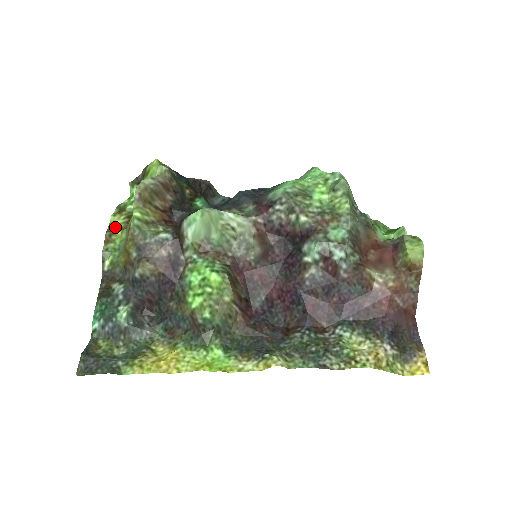
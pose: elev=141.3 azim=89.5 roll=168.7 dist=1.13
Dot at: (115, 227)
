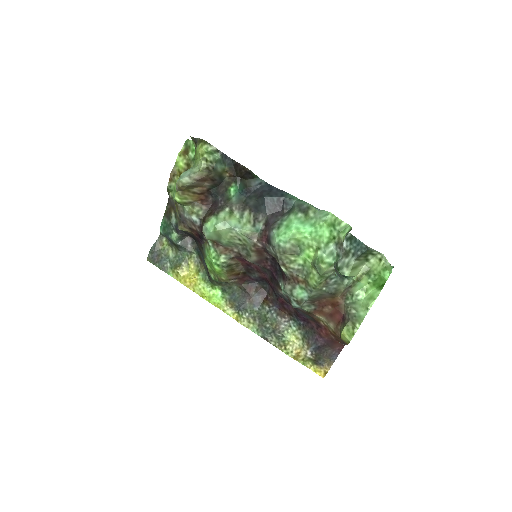
Dot at: (178, 169)
